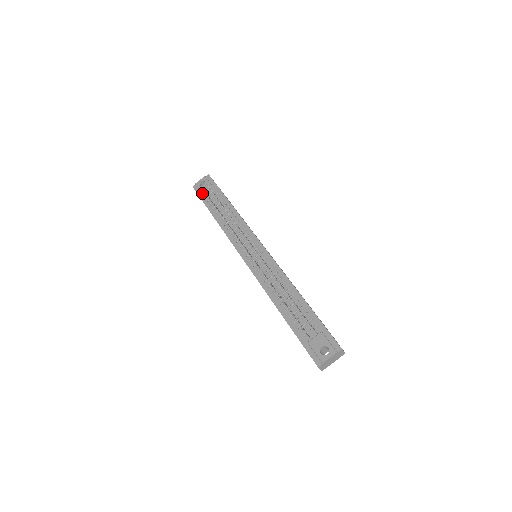
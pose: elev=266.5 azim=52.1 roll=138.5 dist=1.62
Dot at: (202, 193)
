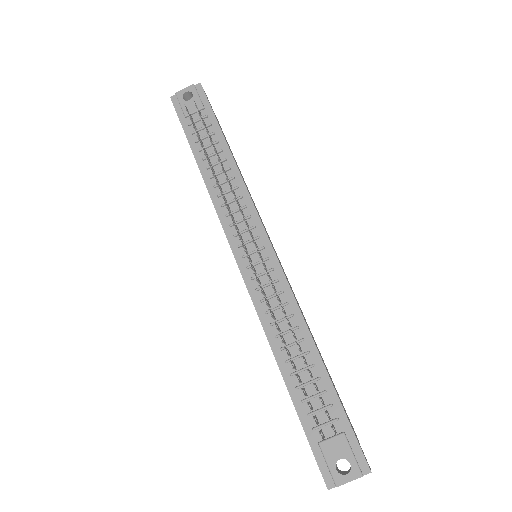
Dot at: (185, 115)
